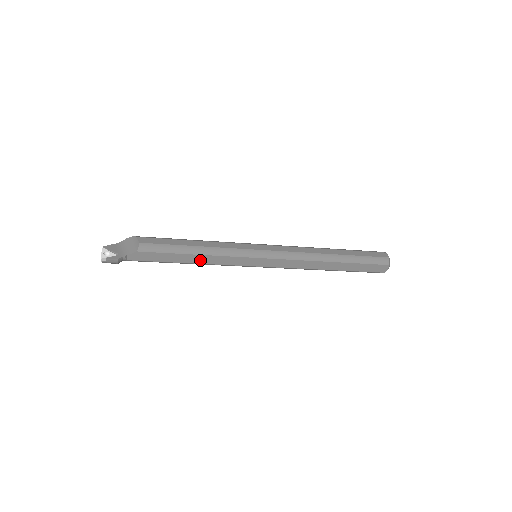
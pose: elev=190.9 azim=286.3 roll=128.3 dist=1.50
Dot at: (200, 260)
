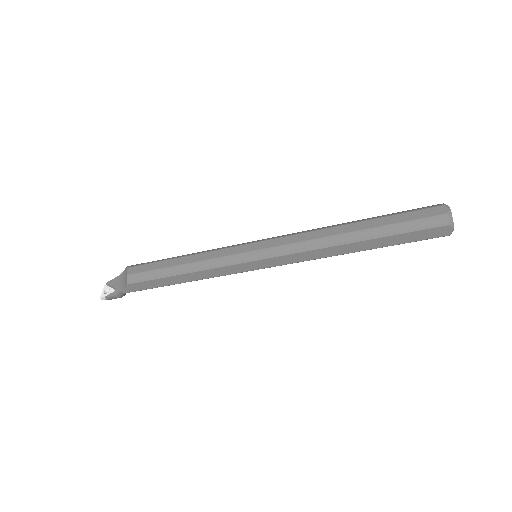
Dot at: (191, 278)
